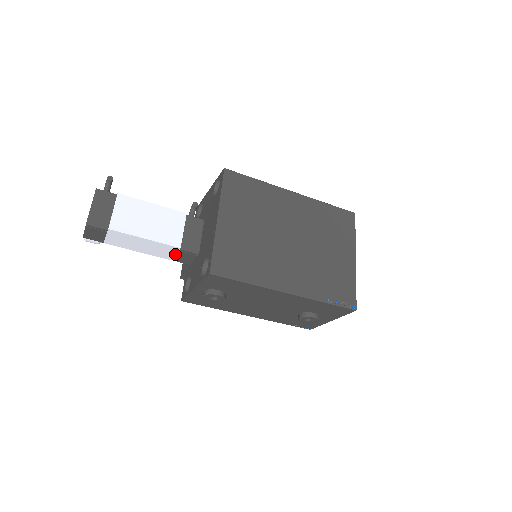
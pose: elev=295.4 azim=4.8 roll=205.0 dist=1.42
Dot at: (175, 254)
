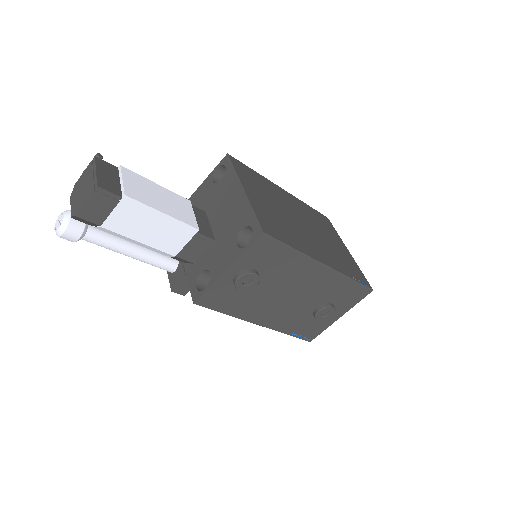
Dot at: (186, 243)
